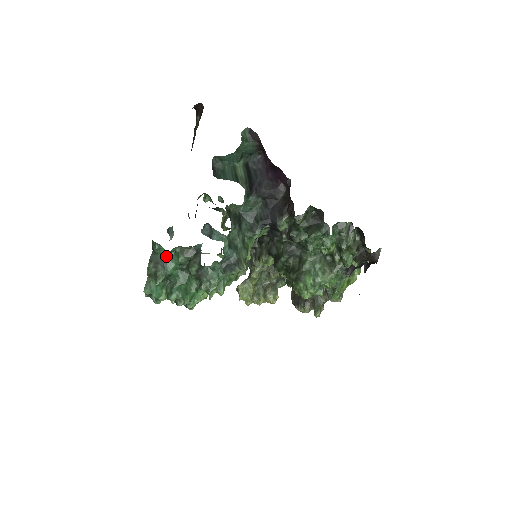
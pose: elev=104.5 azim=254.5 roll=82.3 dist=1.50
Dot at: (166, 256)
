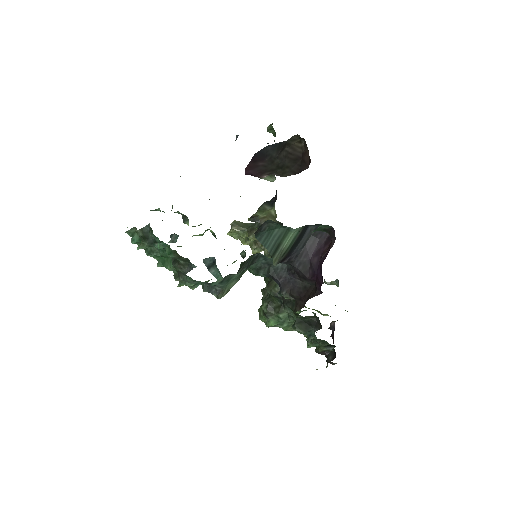
Dot at: (159, 242)
